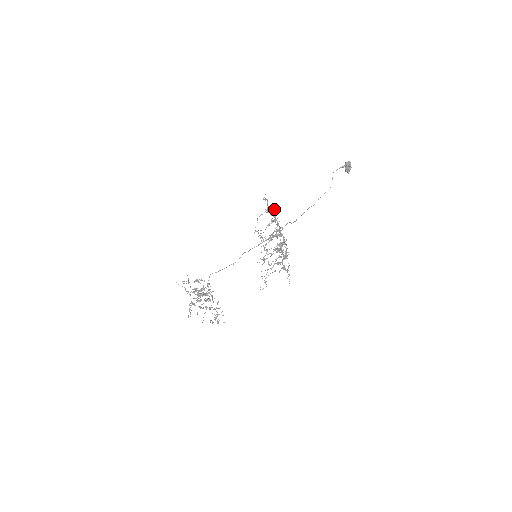
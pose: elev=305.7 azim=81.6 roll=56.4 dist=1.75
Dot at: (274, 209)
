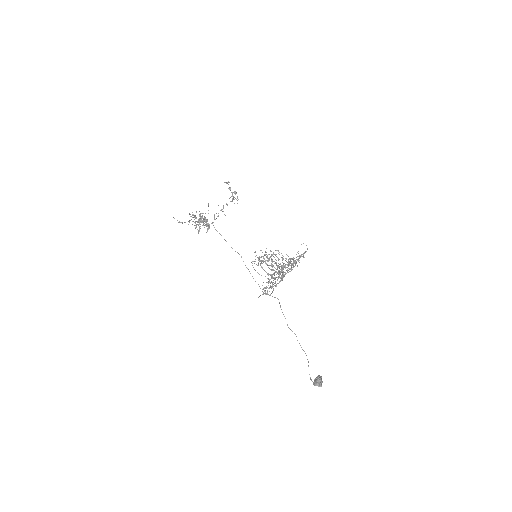
Dot at: occluded
